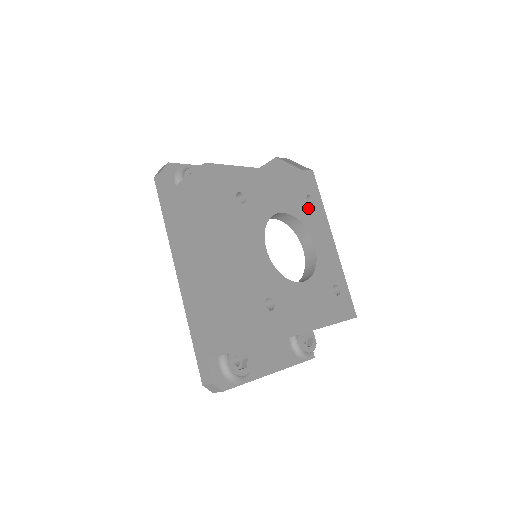
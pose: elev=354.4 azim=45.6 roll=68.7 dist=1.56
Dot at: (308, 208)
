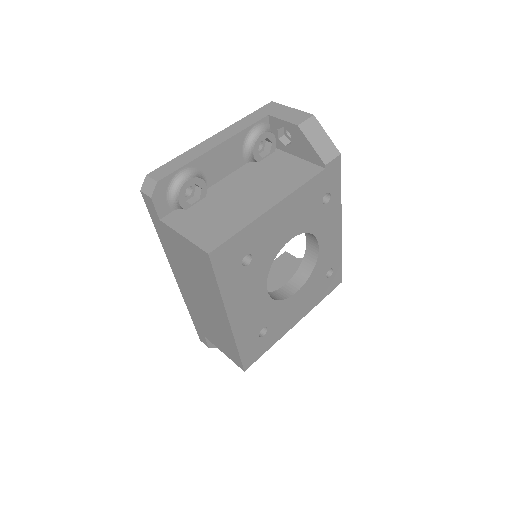
Dot at: (322, 210)
